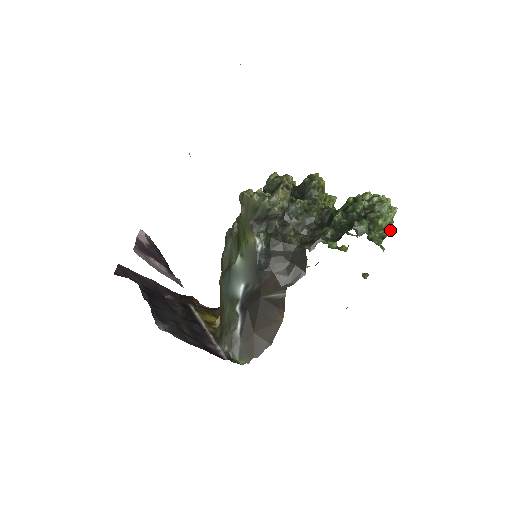
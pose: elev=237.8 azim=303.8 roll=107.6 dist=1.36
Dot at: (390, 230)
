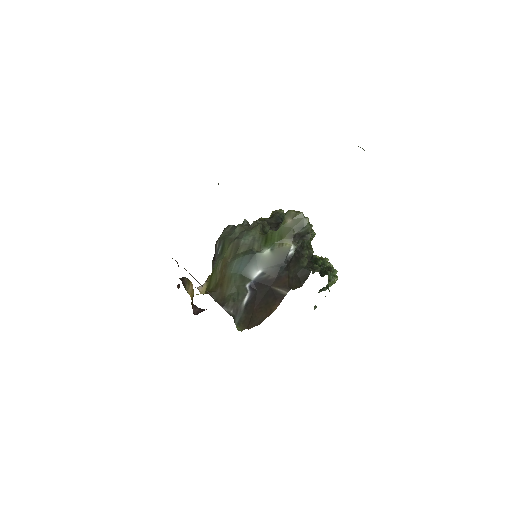
Dot at: occluded
